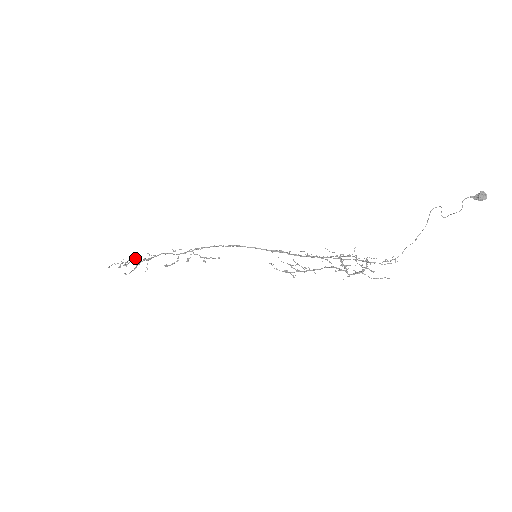
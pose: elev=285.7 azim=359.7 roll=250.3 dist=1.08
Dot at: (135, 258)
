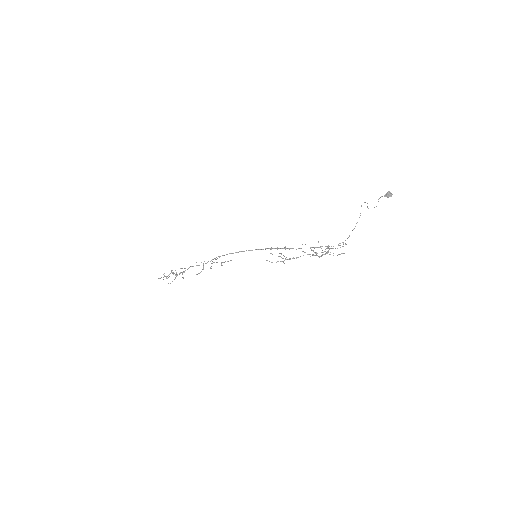
Dot at: (173, 273)
